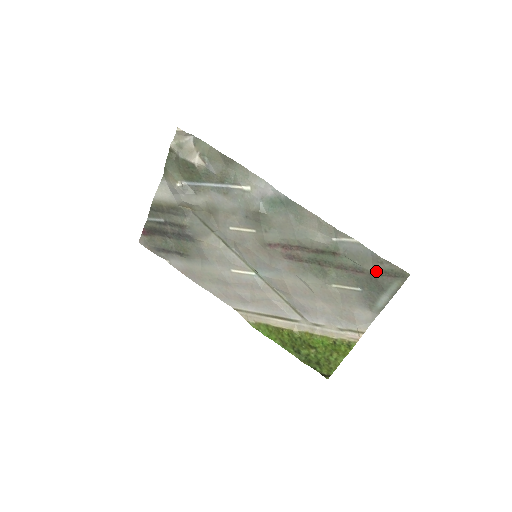
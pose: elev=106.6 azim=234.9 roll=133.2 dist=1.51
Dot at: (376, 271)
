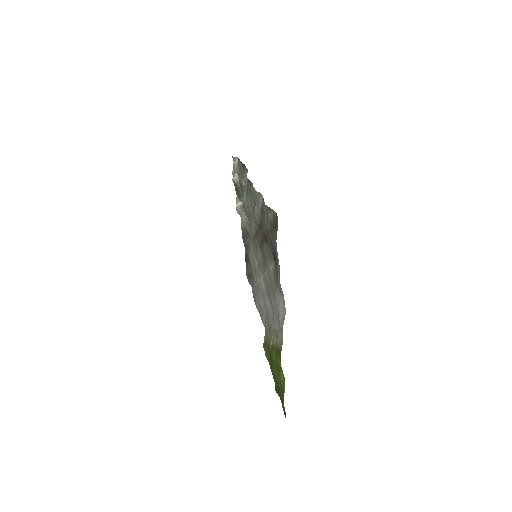
Dot at: (269, 227)
